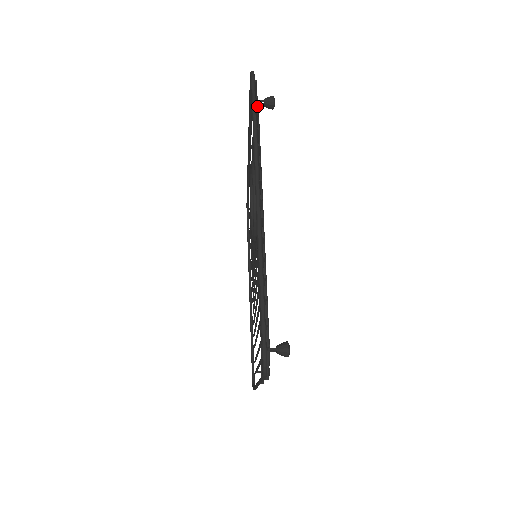
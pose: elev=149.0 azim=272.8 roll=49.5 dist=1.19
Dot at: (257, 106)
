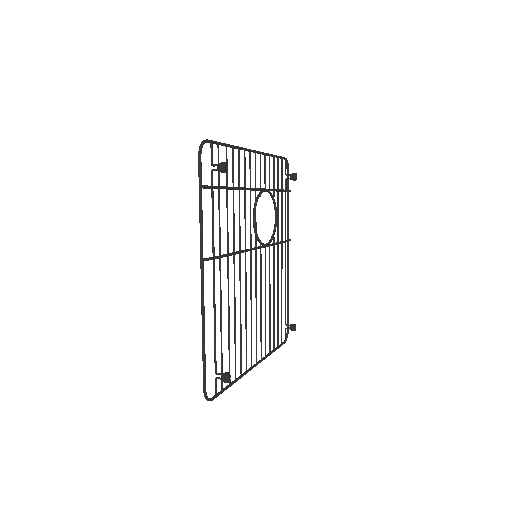
Dot at: (282, 166)
